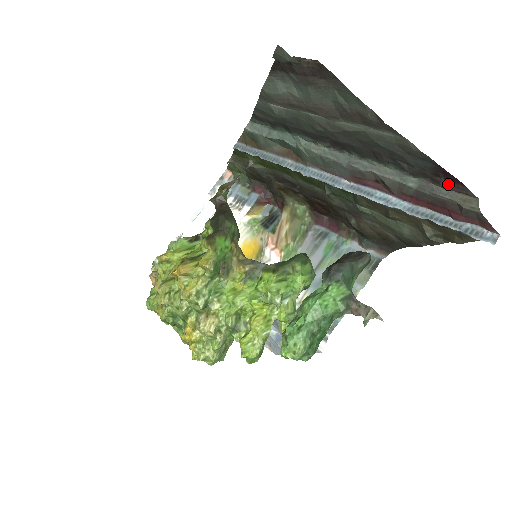
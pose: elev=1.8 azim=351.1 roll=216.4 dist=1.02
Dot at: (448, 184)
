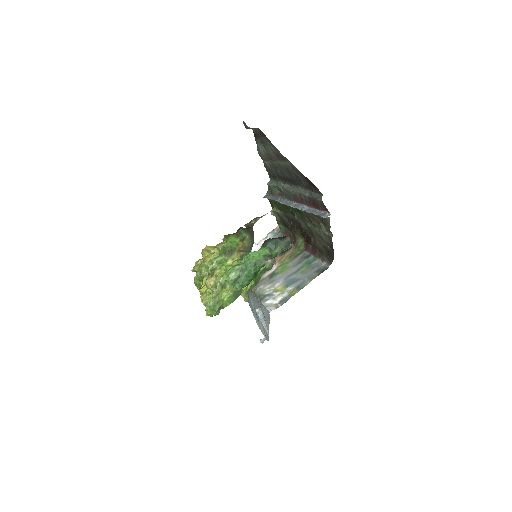
Dot at: (314, 189)
